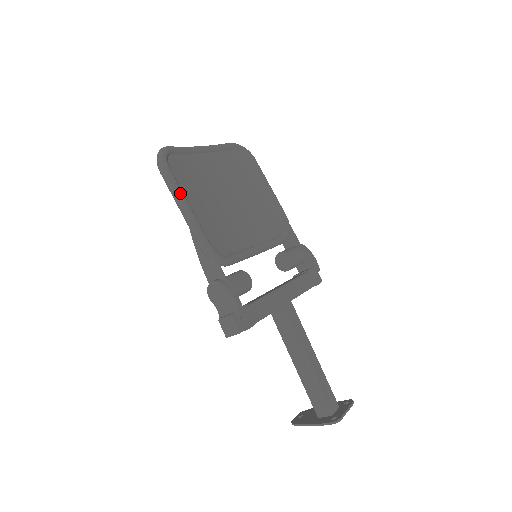
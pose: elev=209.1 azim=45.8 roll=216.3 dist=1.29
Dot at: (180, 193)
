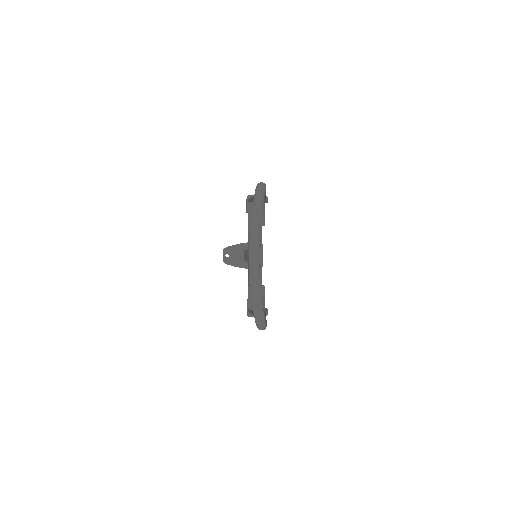
Dot at: occluded
